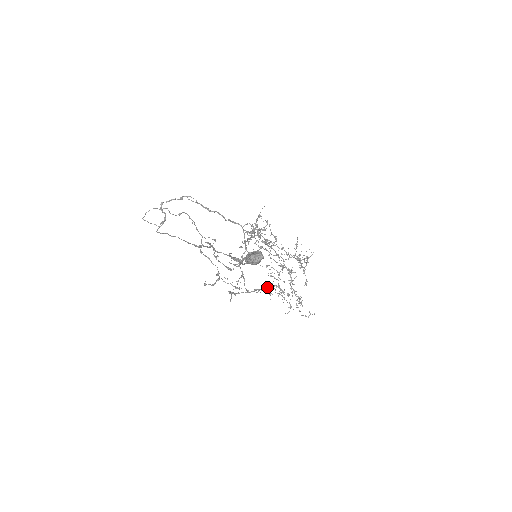
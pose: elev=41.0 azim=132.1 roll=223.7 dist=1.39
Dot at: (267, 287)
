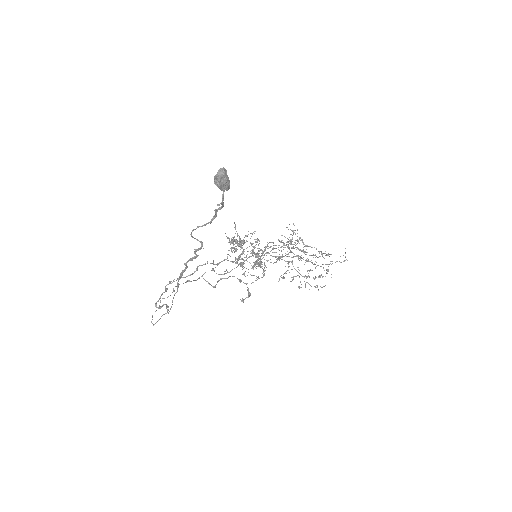
Dot at: occluded
